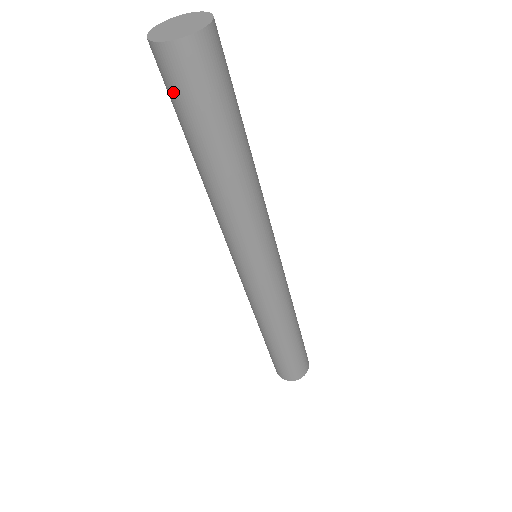
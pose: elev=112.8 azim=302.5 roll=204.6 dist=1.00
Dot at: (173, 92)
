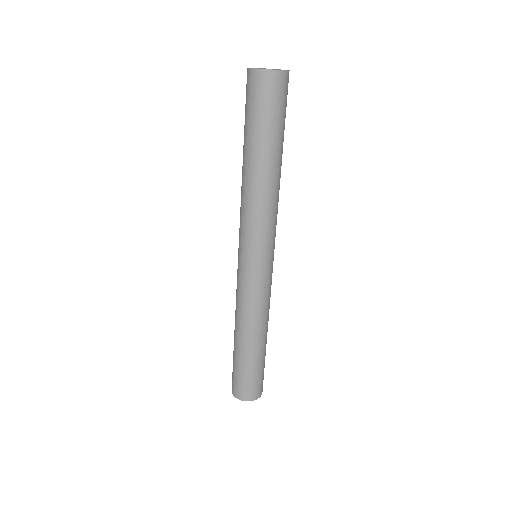
Dot at: (268, 104)
